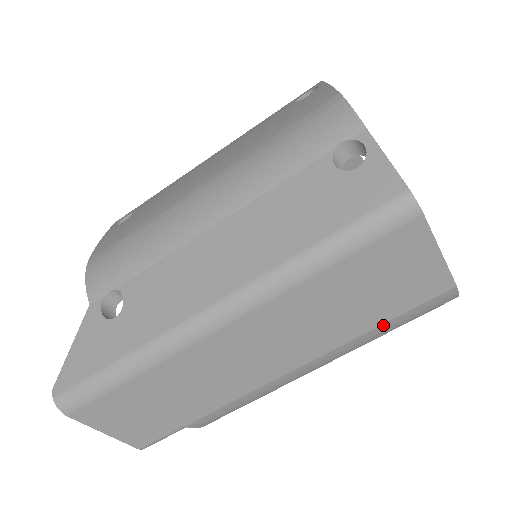
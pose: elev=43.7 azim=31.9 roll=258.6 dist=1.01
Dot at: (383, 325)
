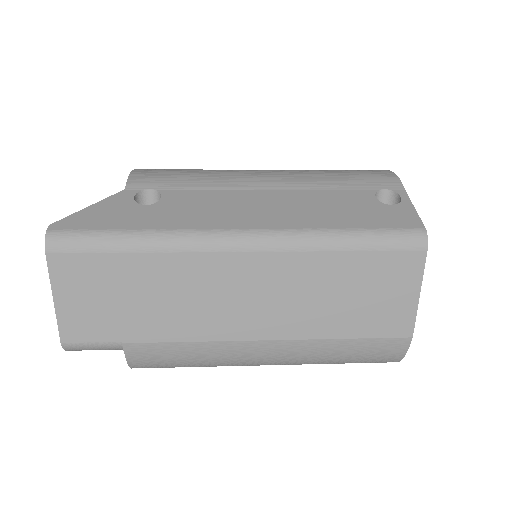
Dot at: (344, 340)
